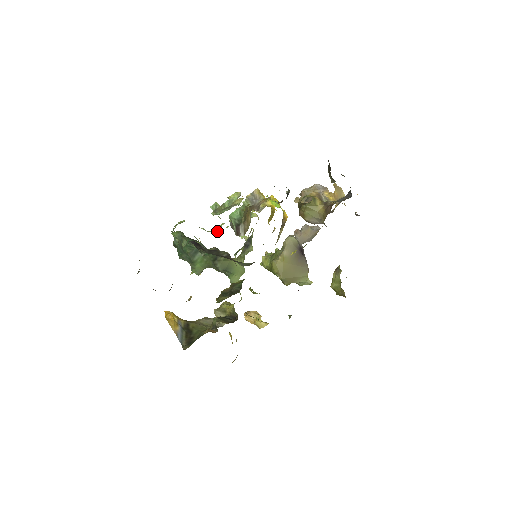
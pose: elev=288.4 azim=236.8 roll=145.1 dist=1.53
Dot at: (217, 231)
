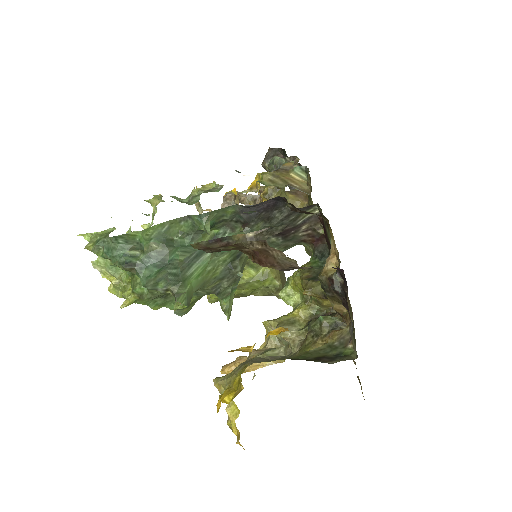
Dot at: occluded
